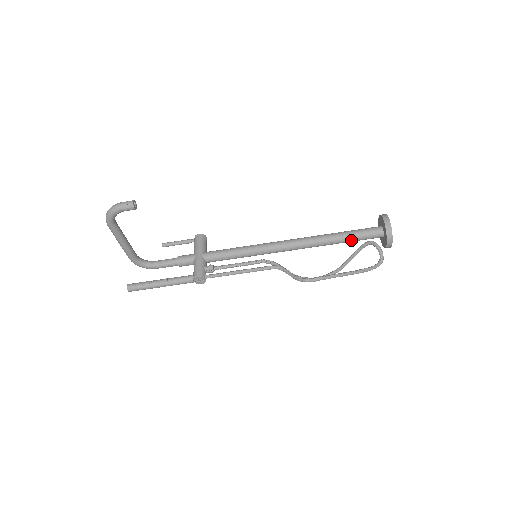
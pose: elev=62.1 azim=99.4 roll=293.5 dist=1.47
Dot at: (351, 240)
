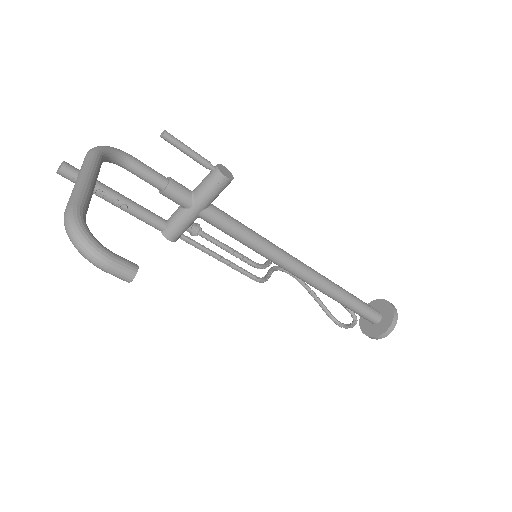
Dot at: (347, 307)
